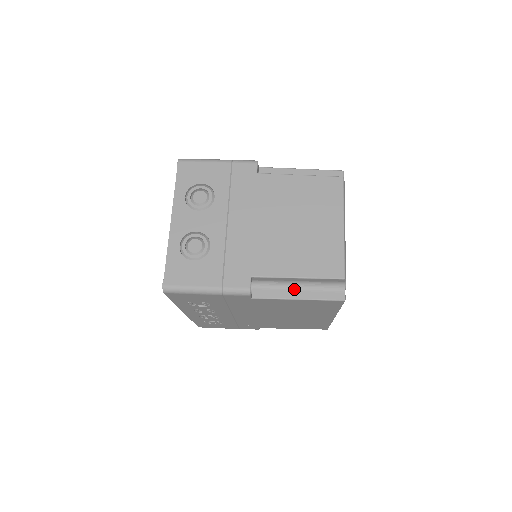
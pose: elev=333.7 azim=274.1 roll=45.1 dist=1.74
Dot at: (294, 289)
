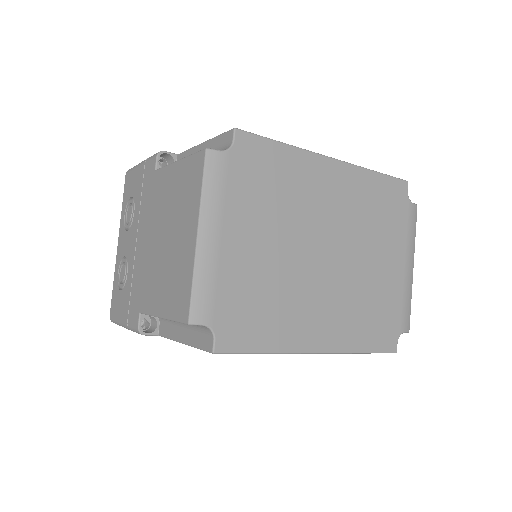
Dot at: (181, 328)
